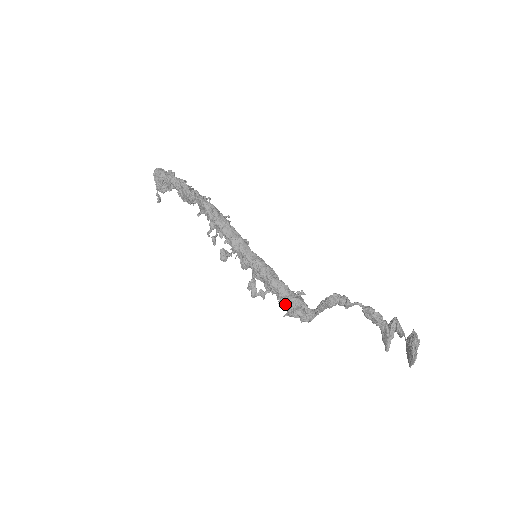
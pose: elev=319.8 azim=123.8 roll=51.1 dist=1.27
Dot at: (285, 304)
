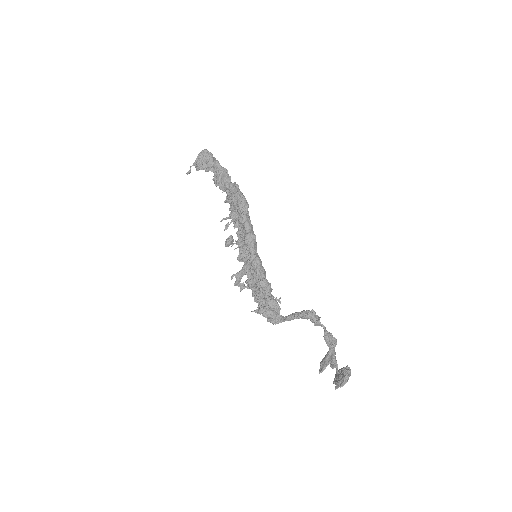
Dot at: (259, 303)
